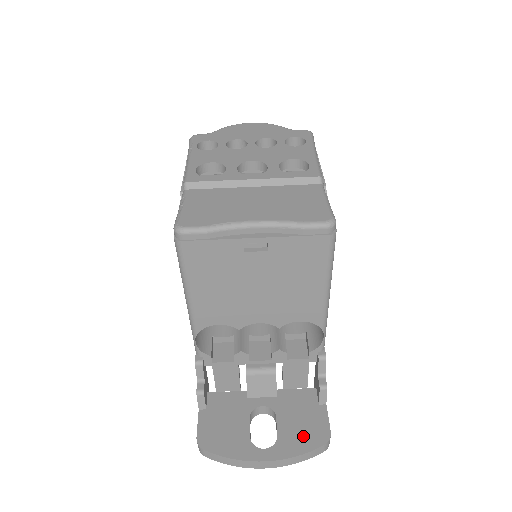
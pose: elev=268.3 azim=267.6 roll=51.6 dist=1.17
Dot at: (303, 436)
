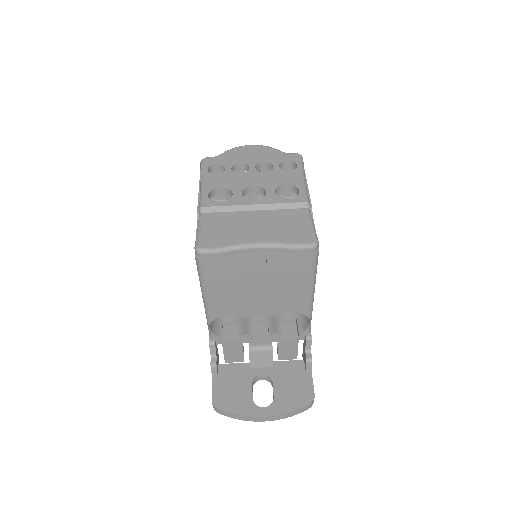
Dot at: (293, 397)
